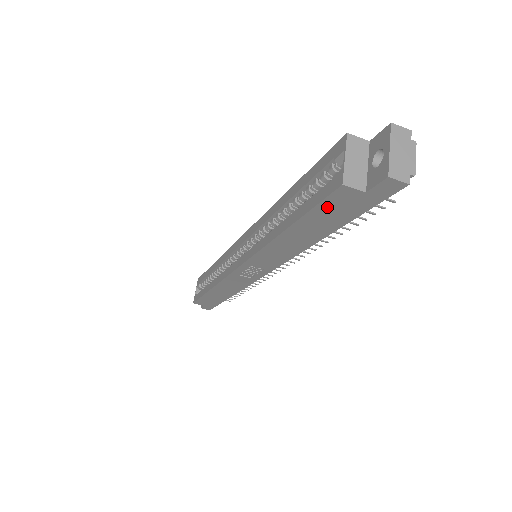
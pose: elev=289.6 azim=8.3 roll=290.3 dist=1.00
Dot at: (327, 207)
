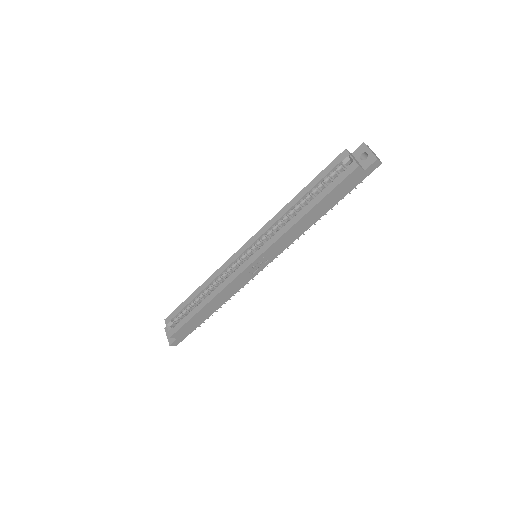
Dot at: (343, 184)
